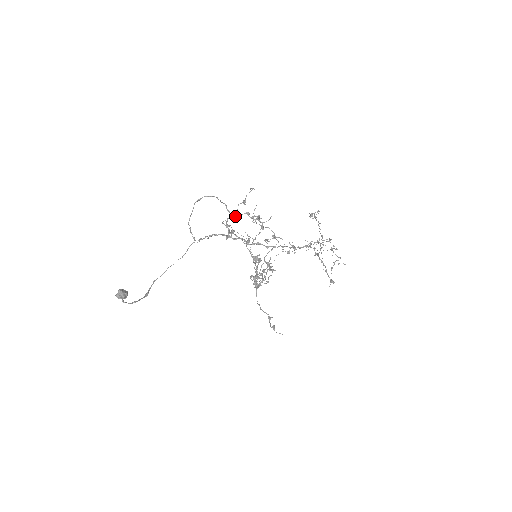
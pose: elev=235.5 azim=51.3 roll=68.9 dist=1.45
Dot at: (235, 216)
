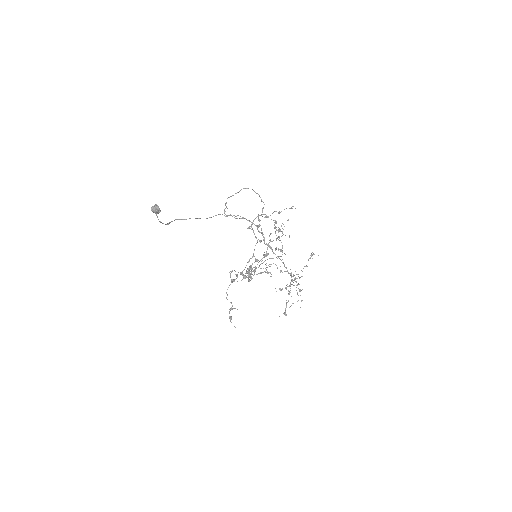
Dot at: (266, 217)
